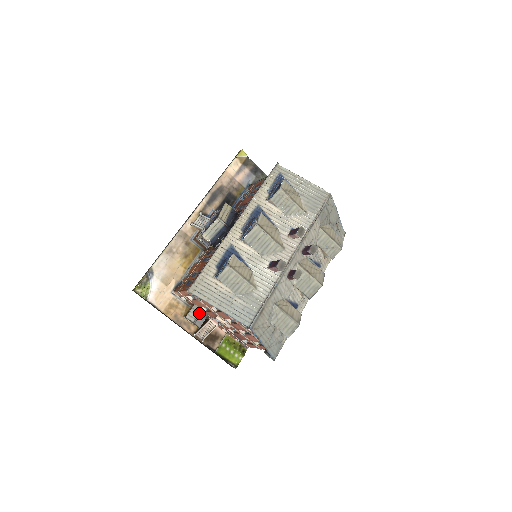
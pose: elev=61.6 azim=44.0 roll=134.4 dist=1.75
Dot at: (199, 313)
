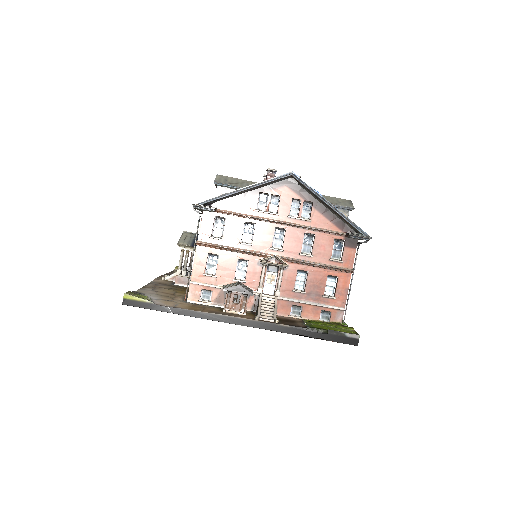
Dot at: (237, 283)
